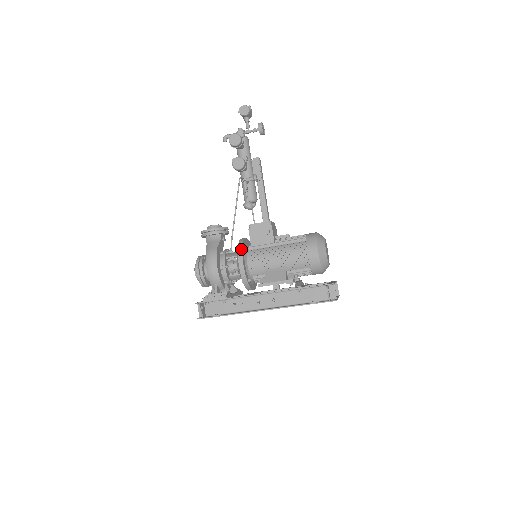
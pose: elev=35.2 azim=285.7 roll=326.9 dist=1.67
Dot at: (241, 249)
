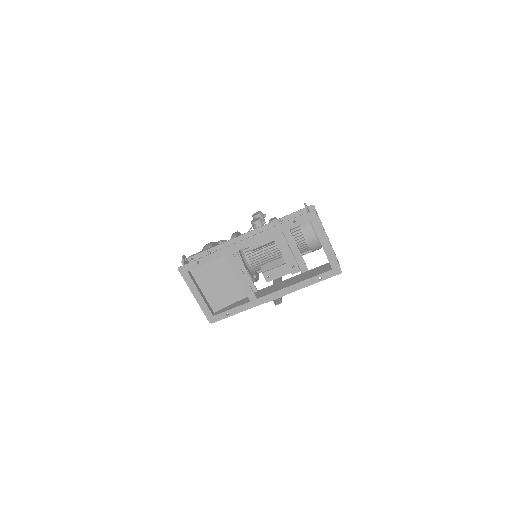
Dot at: (238, 232)
